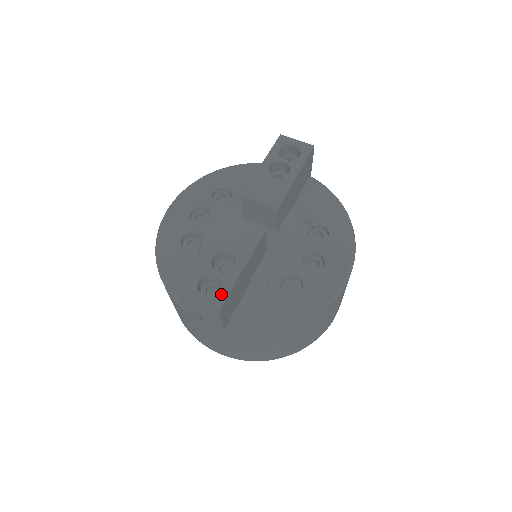
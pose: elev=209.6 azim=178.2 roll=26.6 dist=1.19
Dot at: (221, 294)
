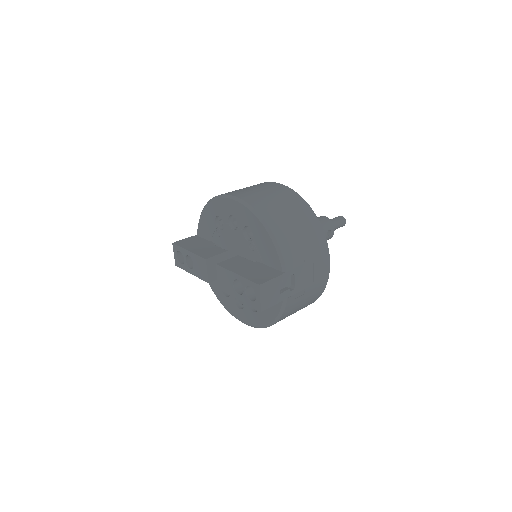
Dot at: (180, 265)
